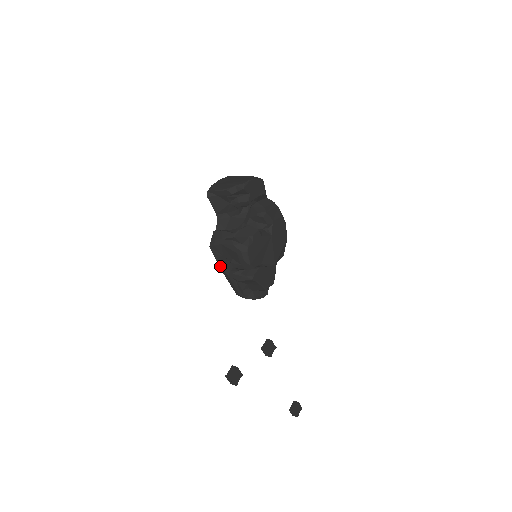
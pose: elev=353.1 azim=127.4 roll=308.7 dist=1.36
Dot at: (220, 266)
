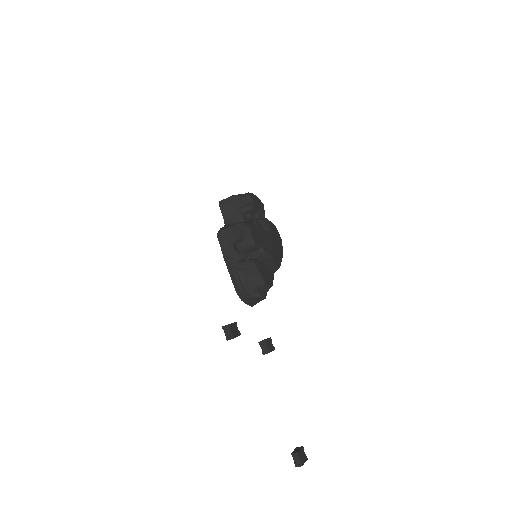
Dot at: (224, 255)
